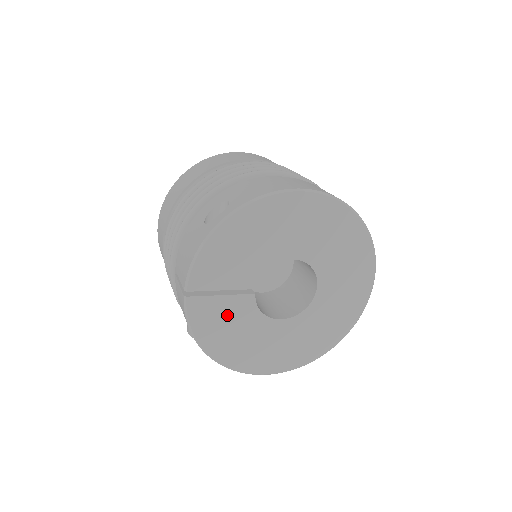
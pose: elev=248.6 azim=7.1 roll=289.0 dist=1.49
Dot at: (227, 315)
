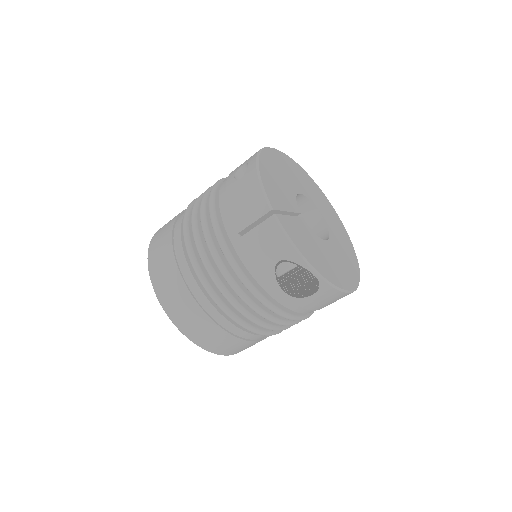
Dot at: (302, 233)
